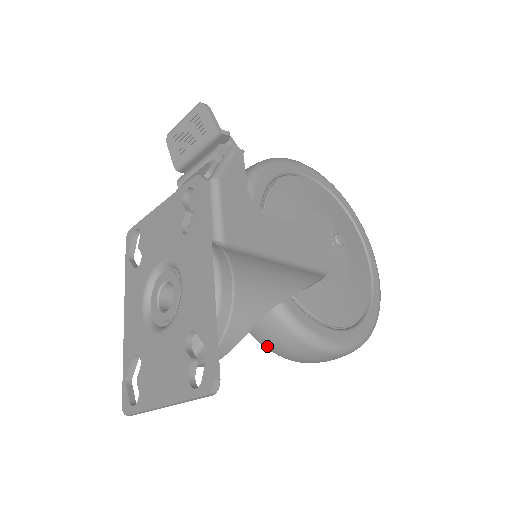
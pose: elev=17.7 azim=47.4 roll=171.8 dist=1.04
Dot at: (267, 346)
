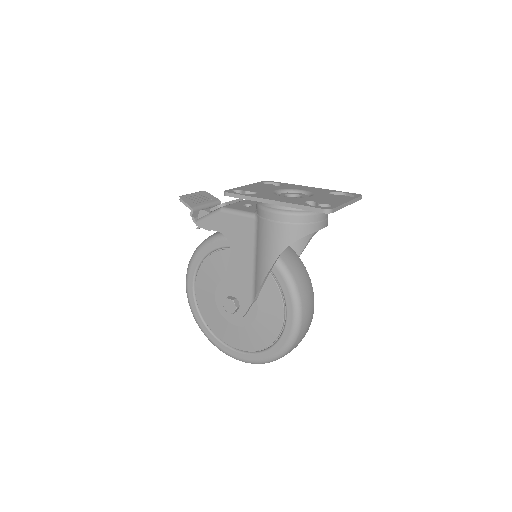
Dot at: (298, 283)
